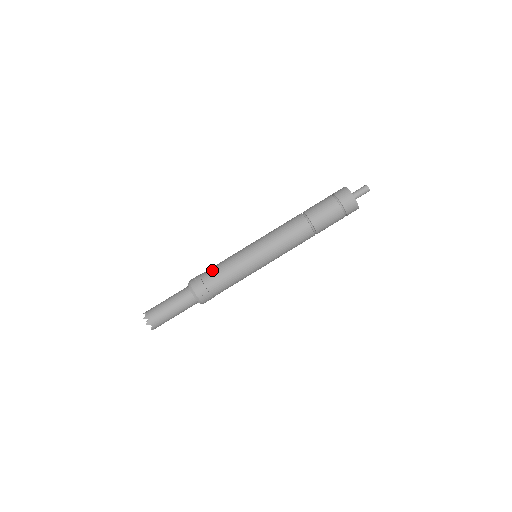
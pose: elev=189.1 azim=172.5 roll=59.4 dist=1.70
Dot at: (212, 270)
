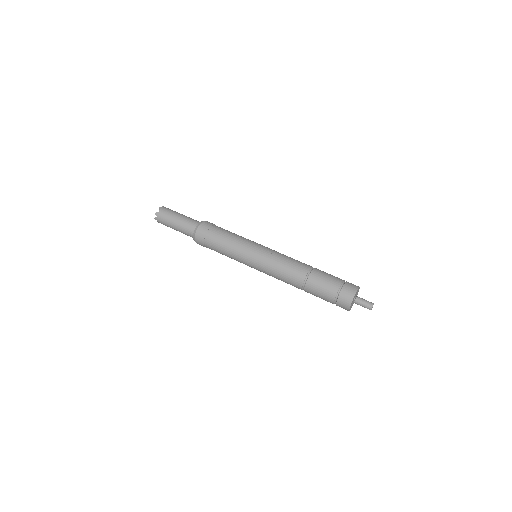
Dot at: (218, 236)
